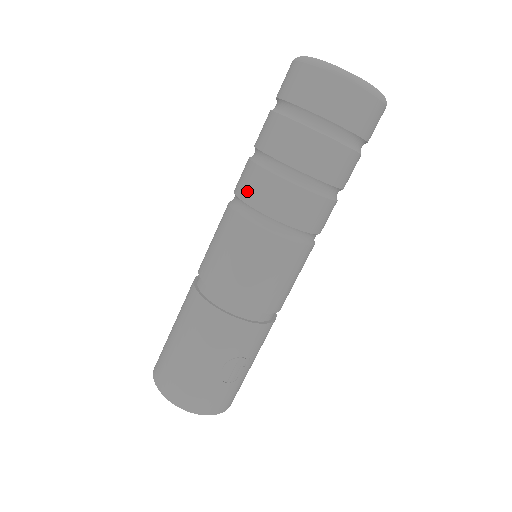
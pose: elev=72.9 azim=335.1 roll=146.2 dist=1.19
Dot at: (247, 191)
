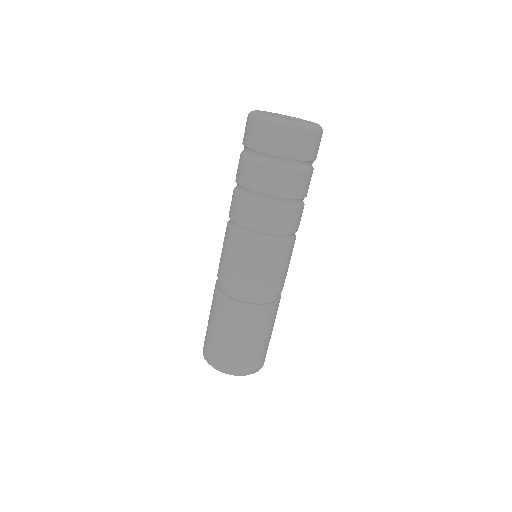
Dot at: (271, 226)
